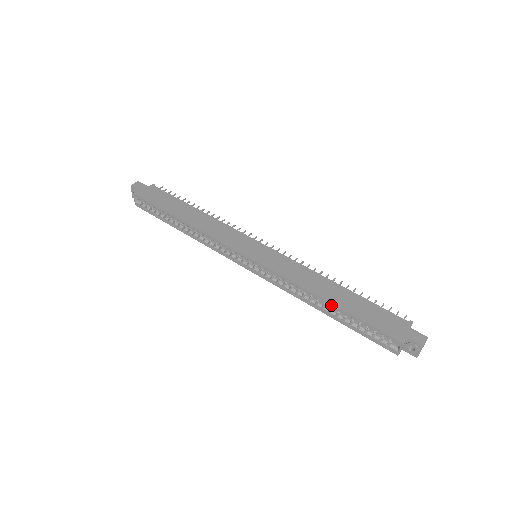
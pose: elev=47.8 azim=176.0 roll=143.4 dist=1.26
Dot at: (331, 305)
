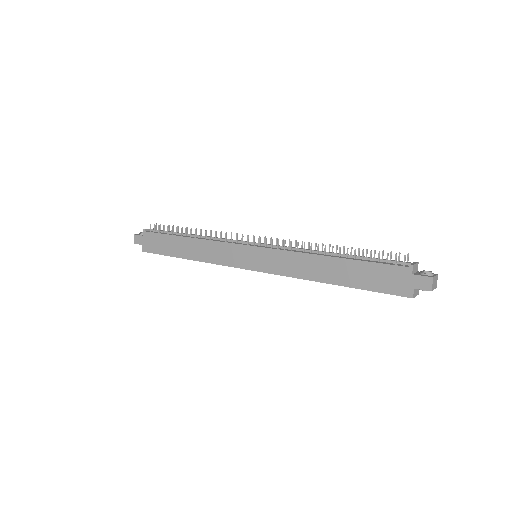
Dot at: occluded
